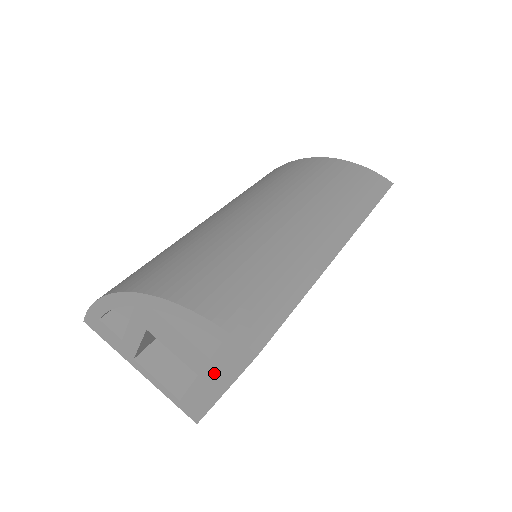
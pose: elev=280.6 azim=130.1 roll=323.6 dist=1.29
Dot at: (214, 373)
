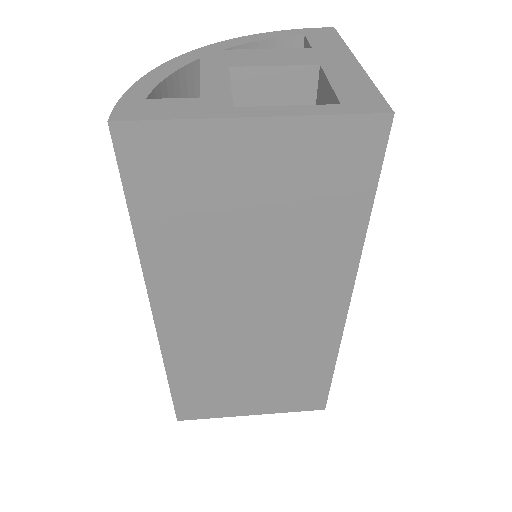
Dot at: (328, 54)
